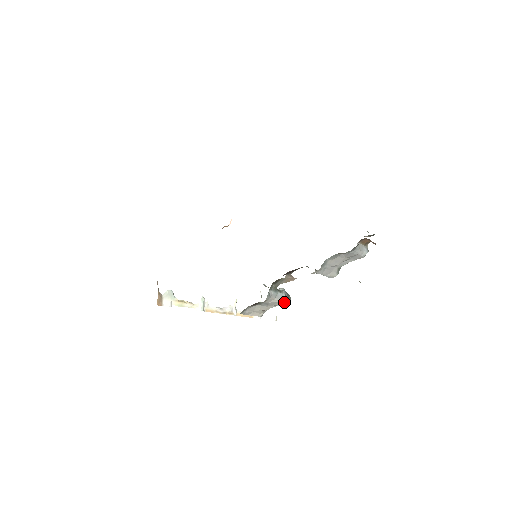
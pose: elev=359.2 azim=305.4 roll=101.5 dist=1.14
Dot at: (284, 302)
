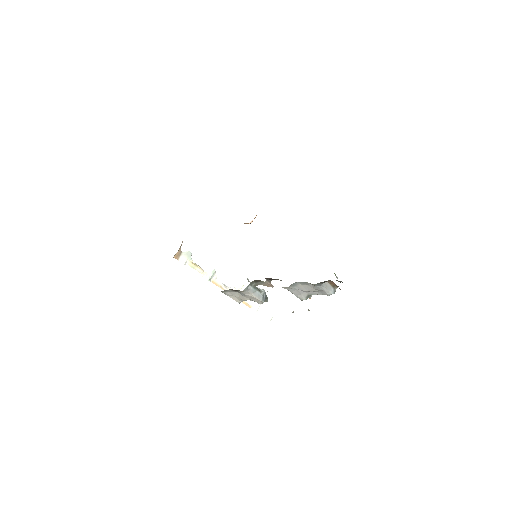
Dot at: (259, 300)
